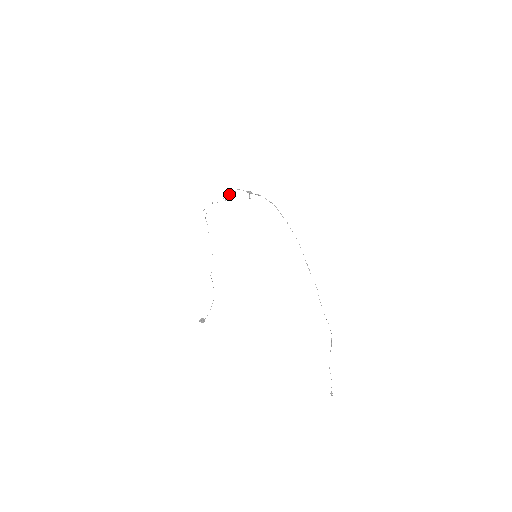
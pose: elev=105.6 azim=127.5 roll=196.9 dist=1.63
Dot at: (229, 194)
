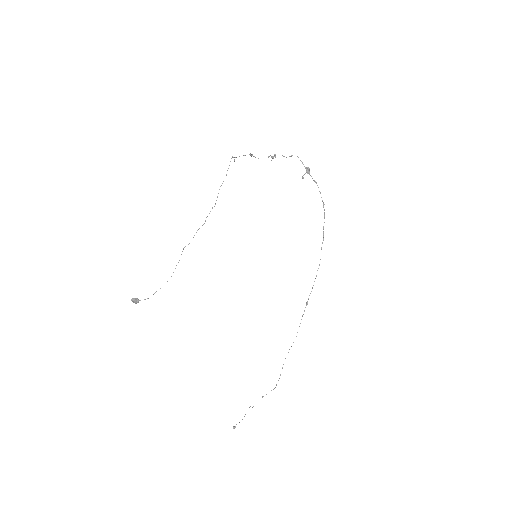
Dot at: occluded
